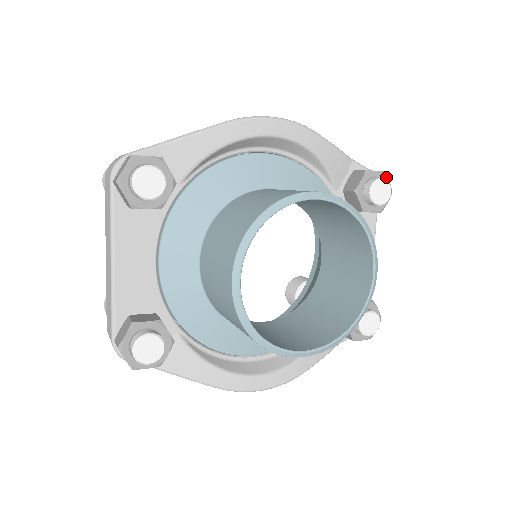
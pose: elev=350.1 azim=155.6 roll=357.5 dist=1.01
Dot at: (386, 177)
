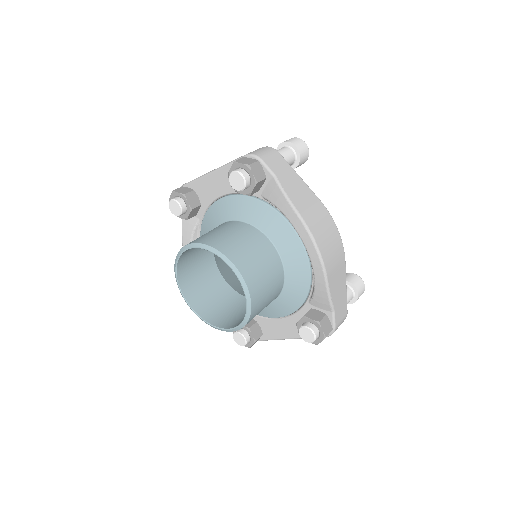
Dot at: (323, 338)
